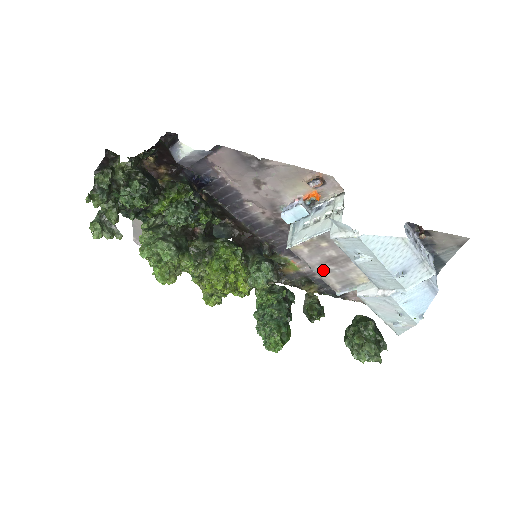
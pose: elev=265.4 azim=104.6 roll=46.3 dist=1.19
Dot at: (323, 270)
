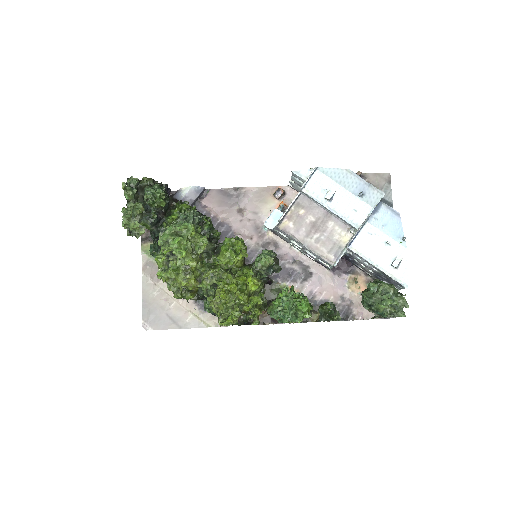
Dot at: (312, 242)
